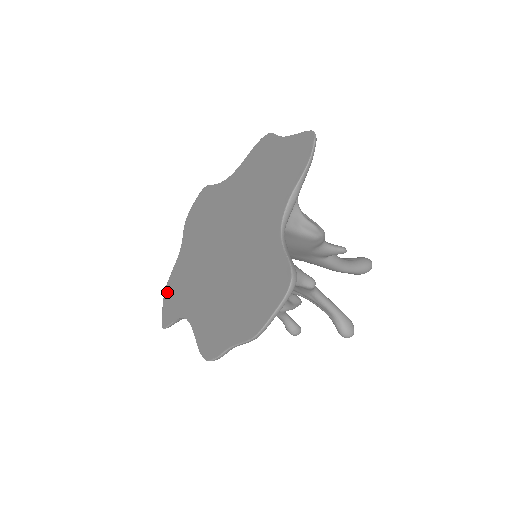
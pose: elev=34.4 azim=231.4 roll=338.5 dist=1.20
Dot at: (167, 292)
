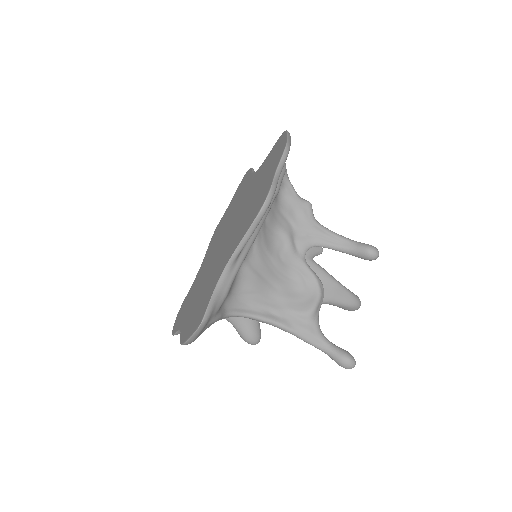
Dot at: (185, 335)
